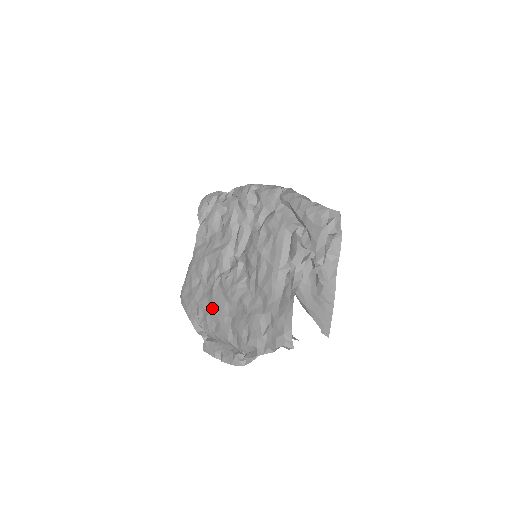
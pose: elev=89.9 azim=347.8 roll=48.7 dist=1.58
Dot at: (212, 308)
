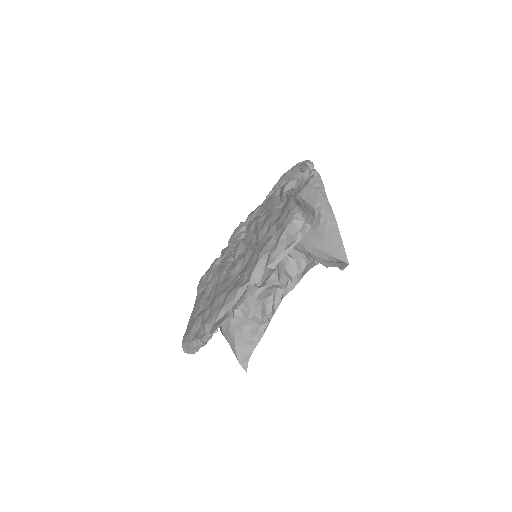
Dot at: (217, 295)
